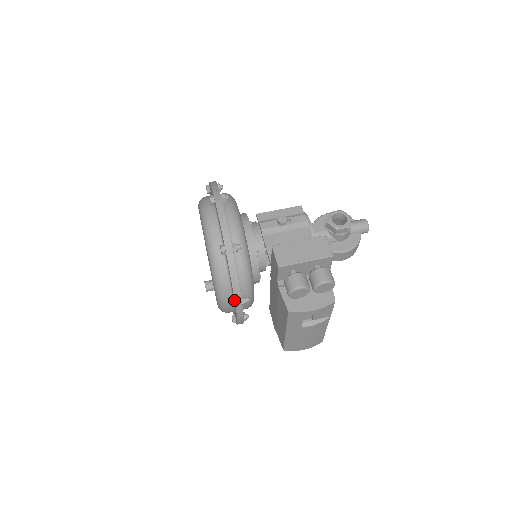
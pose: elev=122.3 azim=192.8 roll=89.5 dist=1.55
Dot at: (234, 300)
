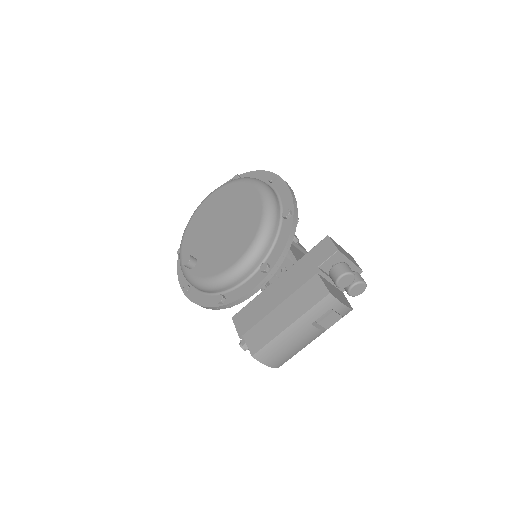
Dot at: (273, 264)
